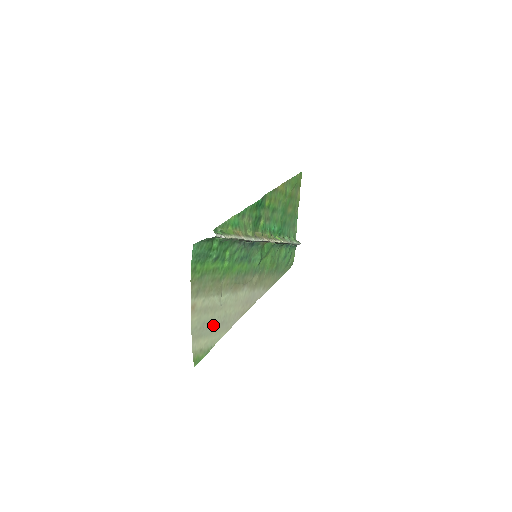
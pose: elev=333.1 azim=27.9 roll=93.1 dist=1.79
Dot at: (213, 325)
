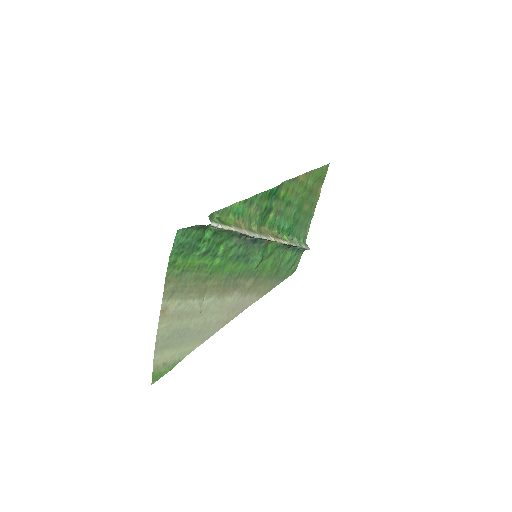
Dot at: (186, 334)
